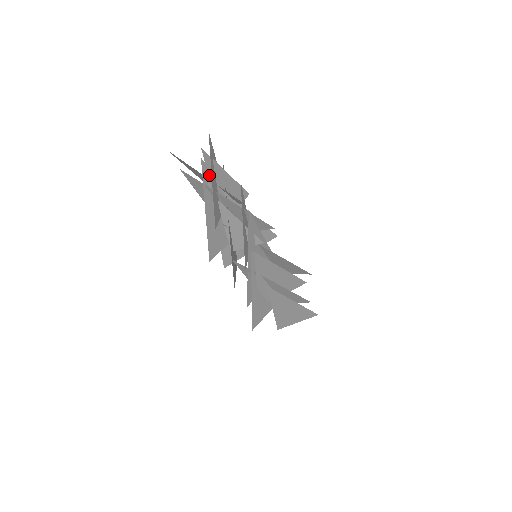
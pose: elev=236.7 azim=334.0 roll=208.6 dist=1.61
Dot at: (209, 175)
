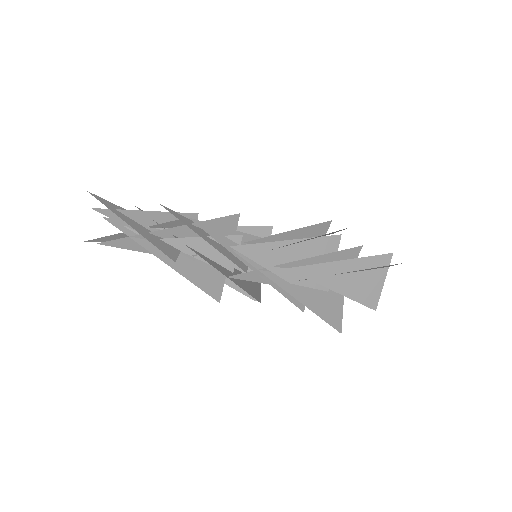
Dot at: (126, 225)
